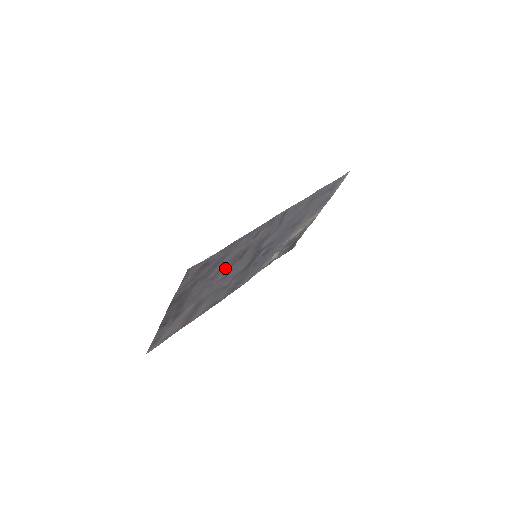
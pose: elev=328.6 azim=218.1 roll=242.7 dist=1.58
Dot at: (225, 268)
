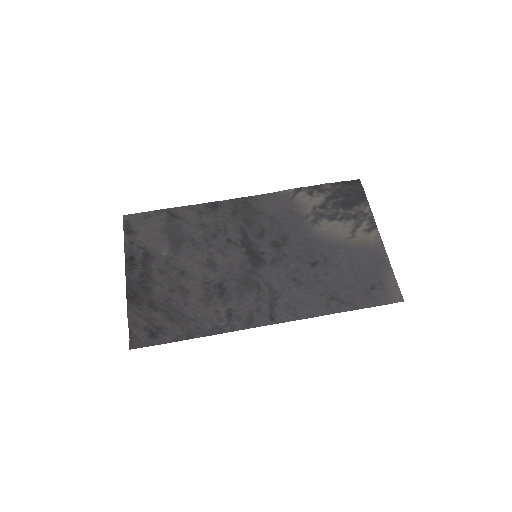
Dot at: (197, 288)
